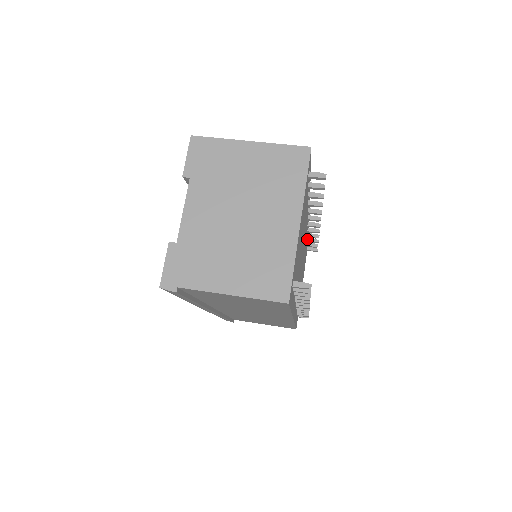
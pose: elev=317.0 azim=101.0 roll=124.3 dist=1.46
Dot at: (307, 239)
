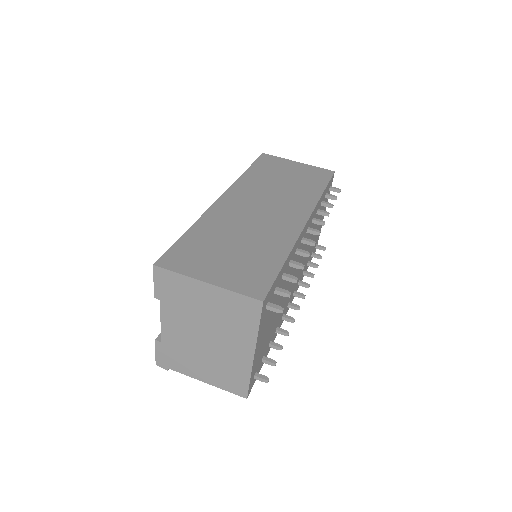
Dot at: (321, 203)
